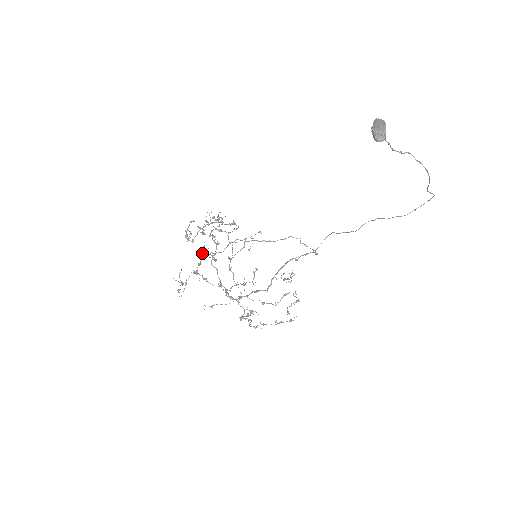
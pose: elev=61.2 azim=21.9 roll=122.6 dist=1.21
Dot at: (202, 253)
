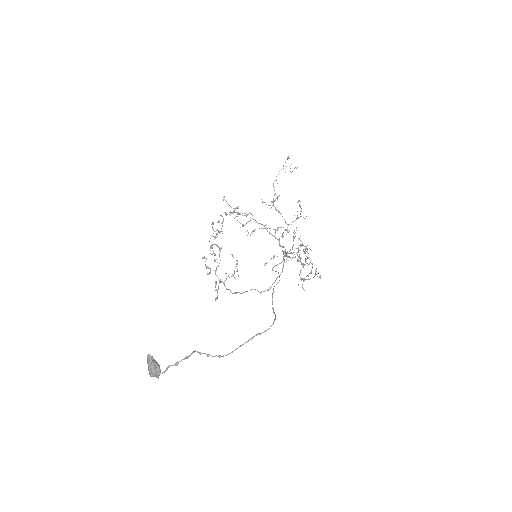
Dot at: (242, 226)
